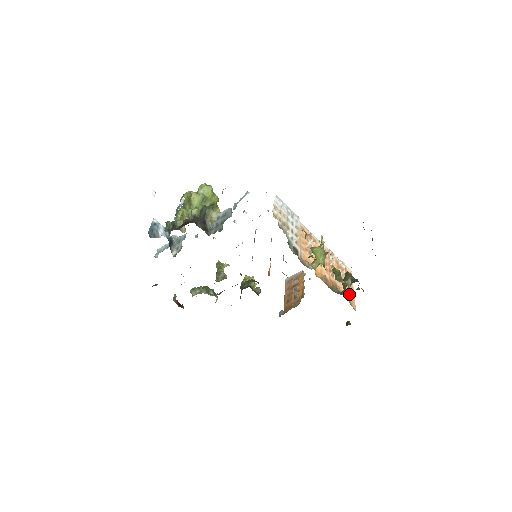
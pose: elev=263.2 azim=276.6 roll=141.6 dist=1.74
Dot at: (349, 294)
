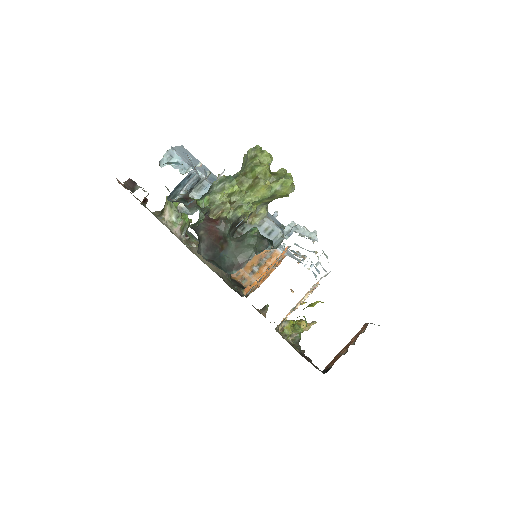
Dot at: occluded
